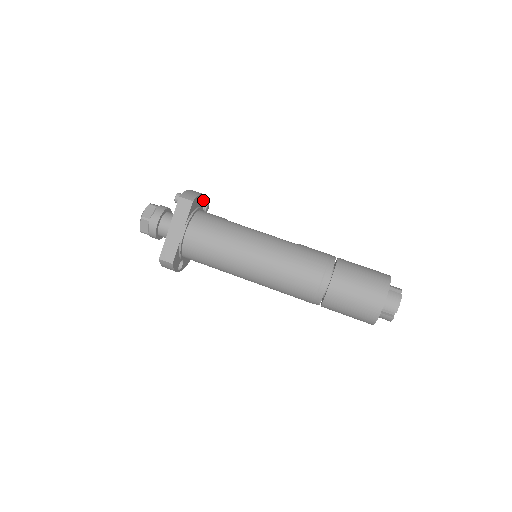
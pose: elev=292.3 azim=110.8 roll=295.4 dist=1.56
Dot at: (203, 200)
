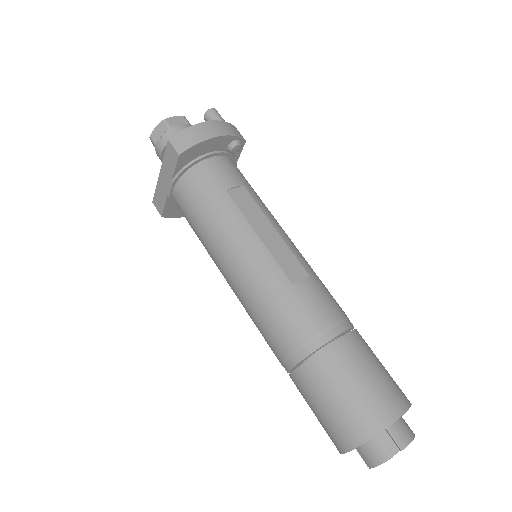
Dot at: (222, 141)
